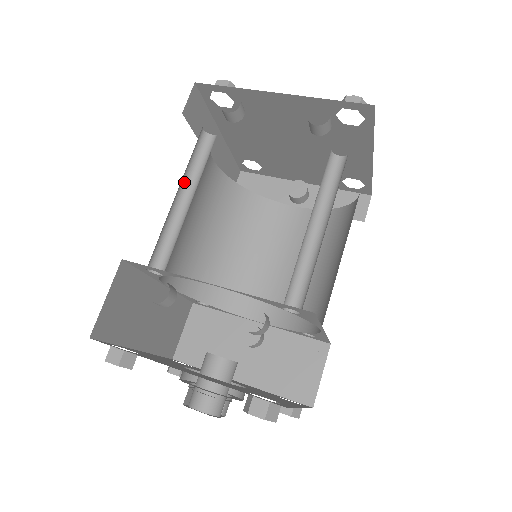
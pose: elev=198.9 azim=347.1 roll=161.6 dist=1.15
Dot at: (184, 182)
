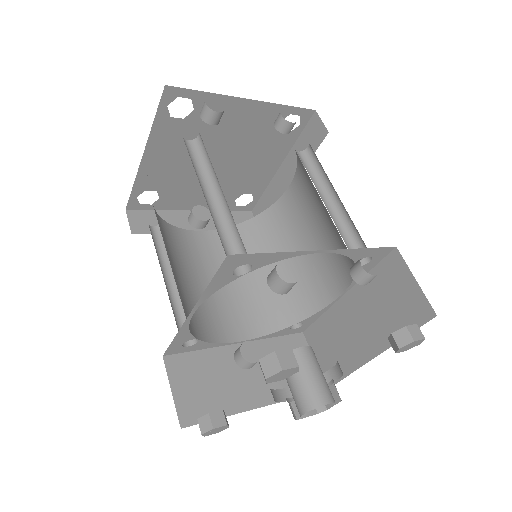
Dot at: (199, 182)
